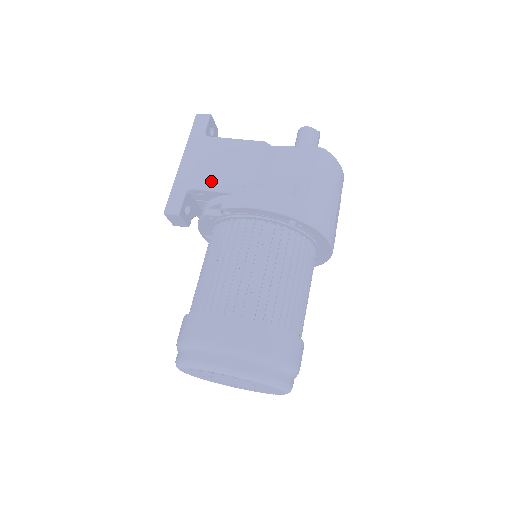
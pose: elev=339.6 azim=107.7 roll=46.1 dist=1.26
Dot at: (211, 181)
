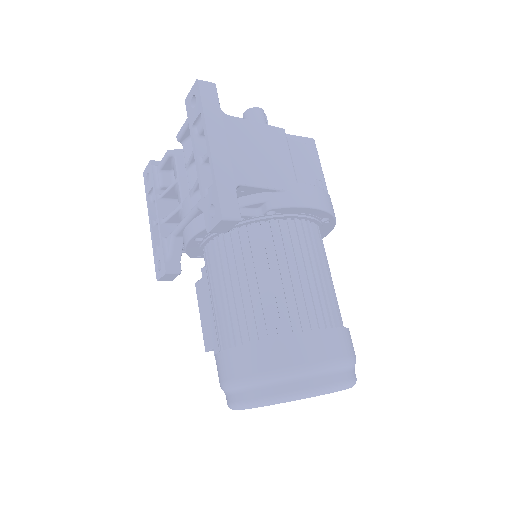
Dot at: (256, 175)
